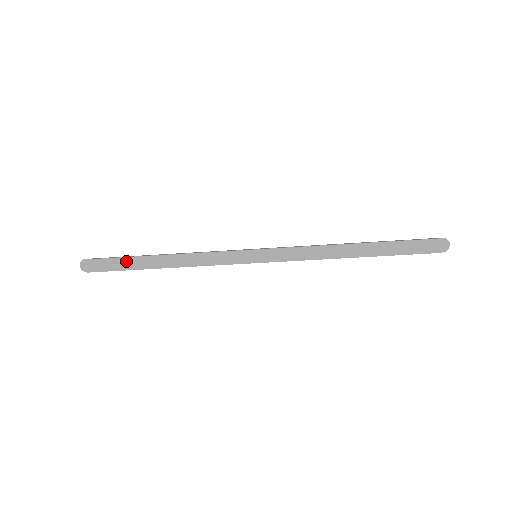
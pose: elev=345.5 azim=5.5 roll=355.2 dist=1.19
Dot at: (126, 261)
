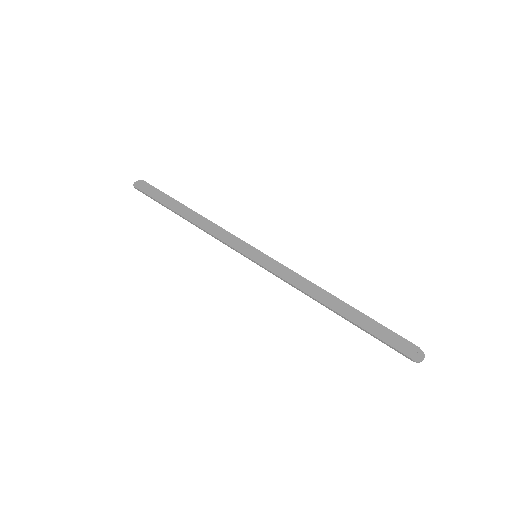
Dot at: (167, 198)
